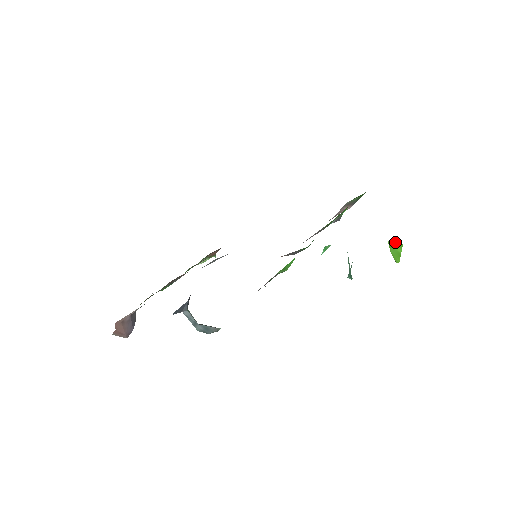
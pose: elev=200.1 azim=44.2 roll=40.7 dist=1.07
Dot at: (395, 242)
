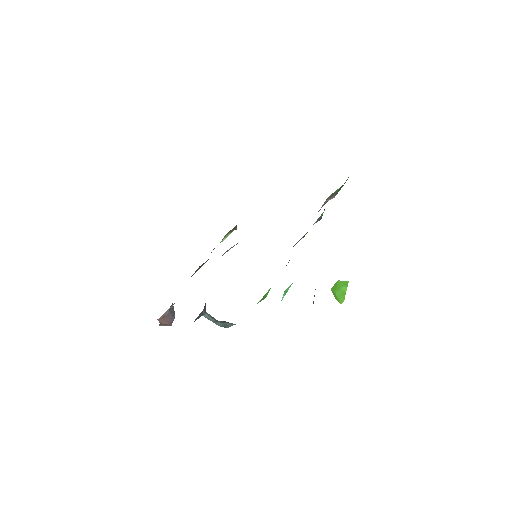
Dot at: (340, 284)
